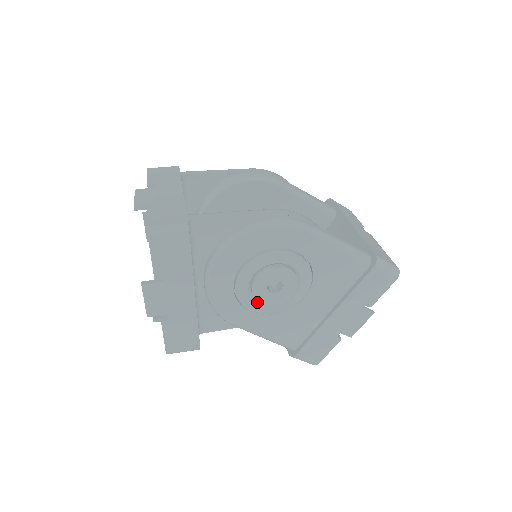
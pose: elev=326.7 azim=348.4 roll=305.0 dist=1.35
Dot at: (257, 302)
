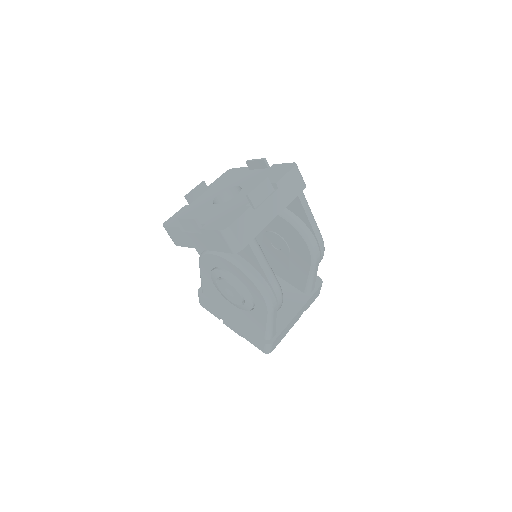
Dot at: (217, 280)
